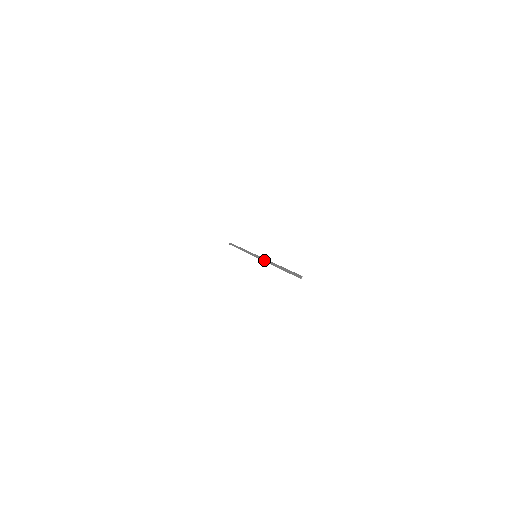
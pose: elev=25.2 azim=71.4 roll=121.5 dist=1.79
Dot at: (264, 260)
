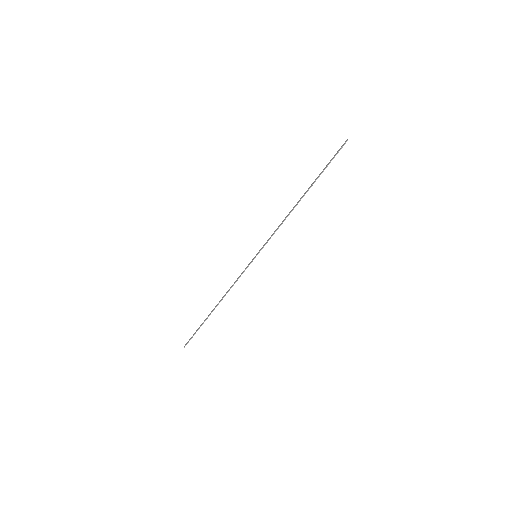
Dot at: (276, 230)
